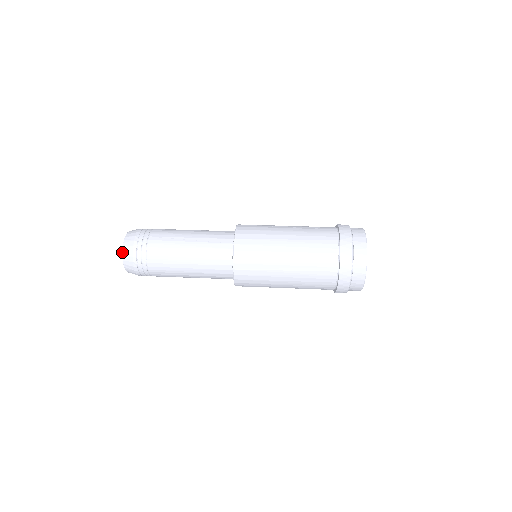
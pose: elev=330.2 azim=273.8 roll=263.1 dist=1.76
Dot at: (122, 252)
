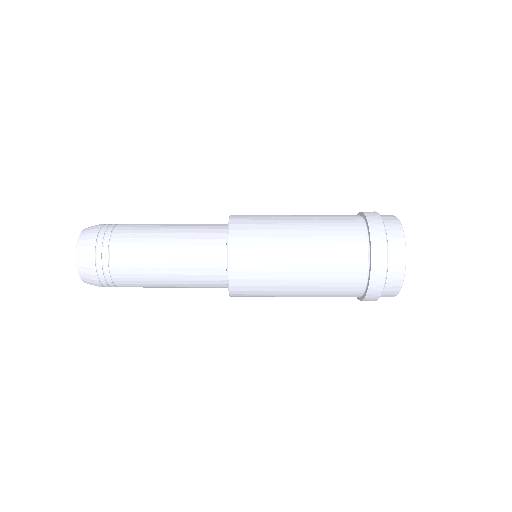
Dot at: occluded
